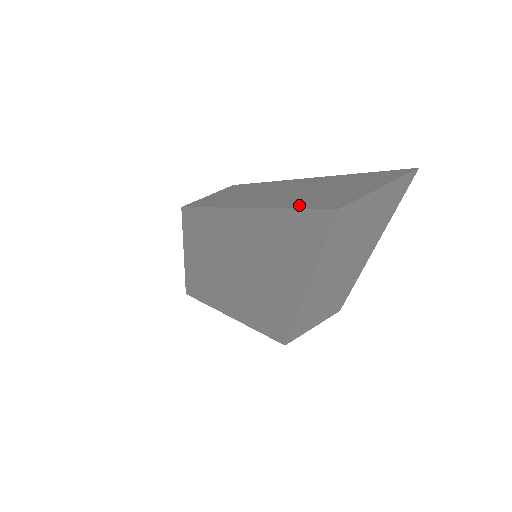
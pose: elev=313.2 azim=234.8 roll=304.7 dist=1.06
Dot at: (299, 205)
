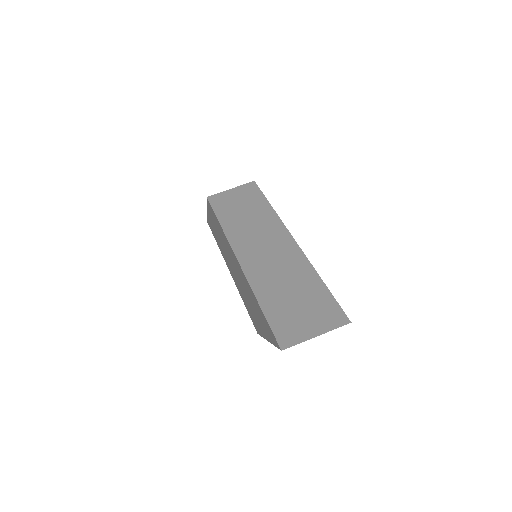
Dot at: (268, 312)
